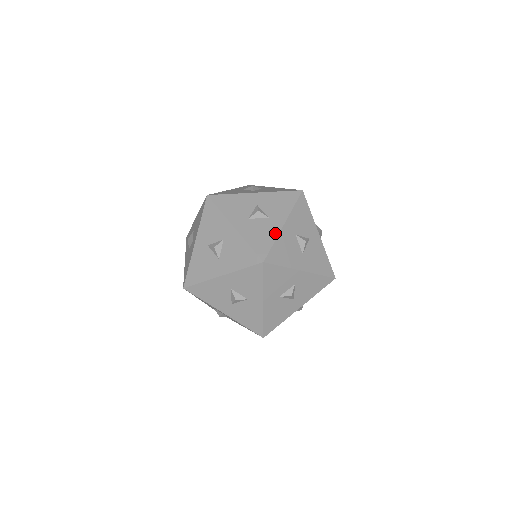
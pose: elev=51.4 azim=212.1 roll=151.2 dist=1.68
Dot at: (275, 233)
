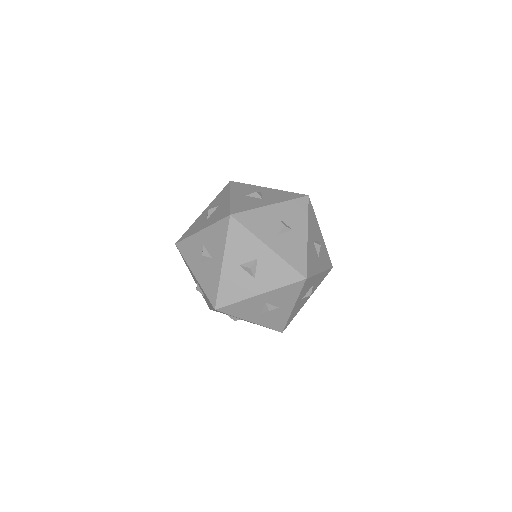
Dot at: (218, 276)
